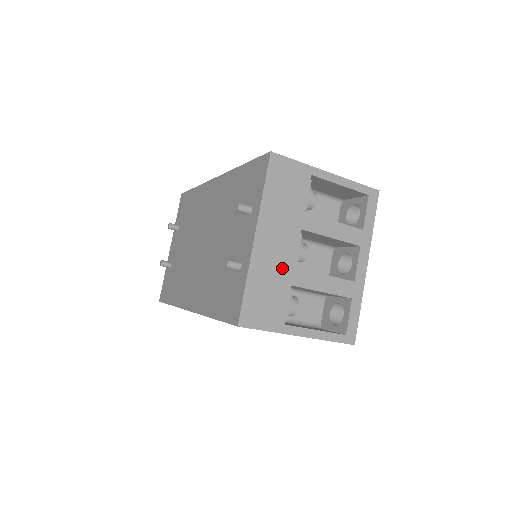
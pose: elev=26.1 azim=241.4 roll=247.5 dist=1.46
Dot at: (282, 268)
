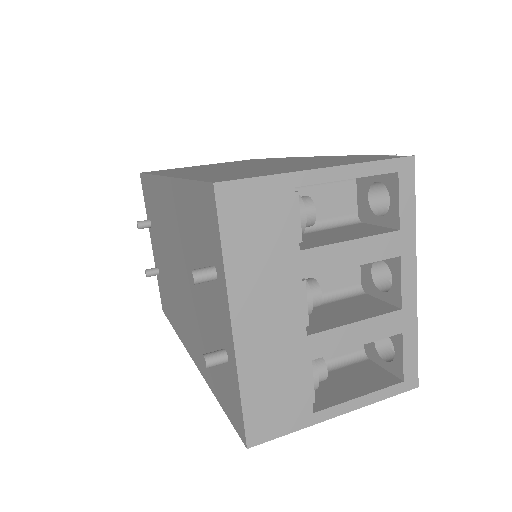
Dot at: (288, 346)
